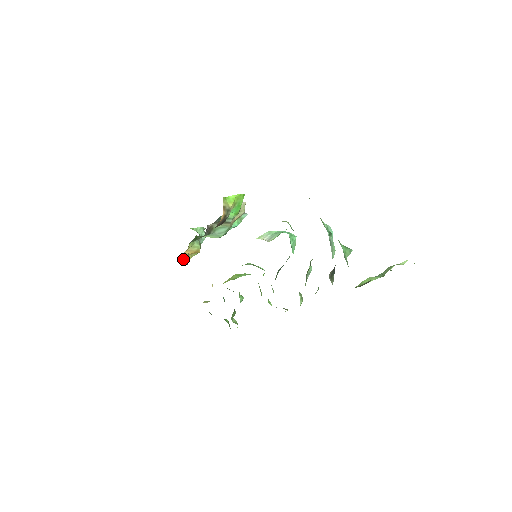
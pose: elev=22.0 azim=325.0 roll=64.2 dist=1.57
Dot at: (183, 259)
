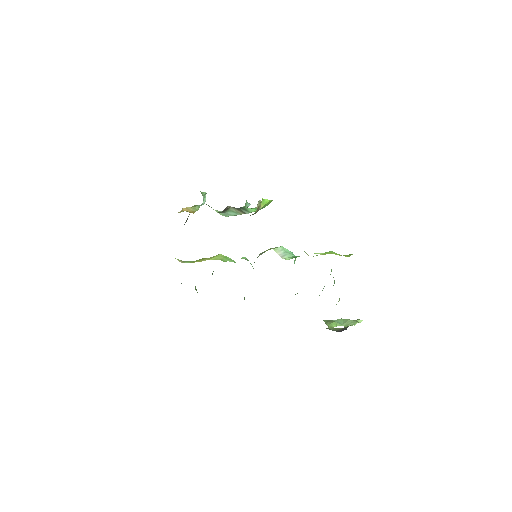
Dot at: occluded
